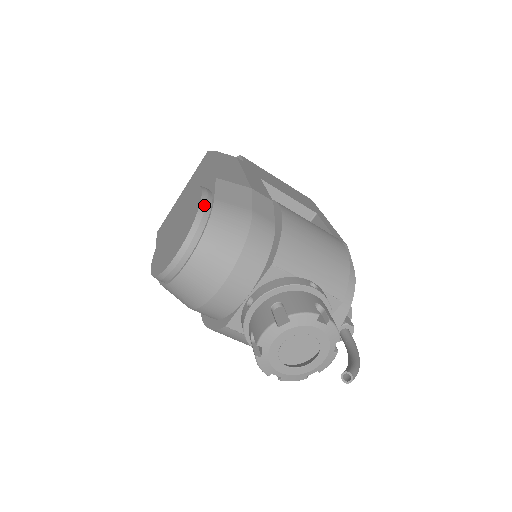
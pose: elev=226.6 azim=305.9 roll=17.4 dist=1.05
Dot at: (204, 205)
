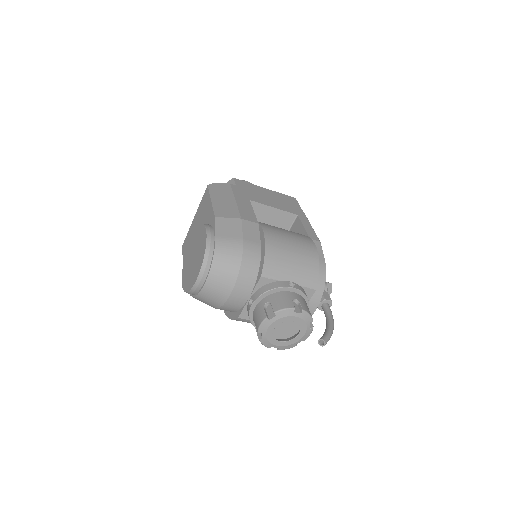
Dot at: (209, 243)
